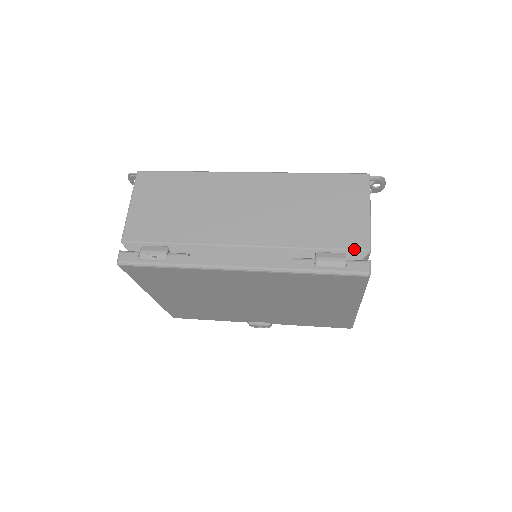
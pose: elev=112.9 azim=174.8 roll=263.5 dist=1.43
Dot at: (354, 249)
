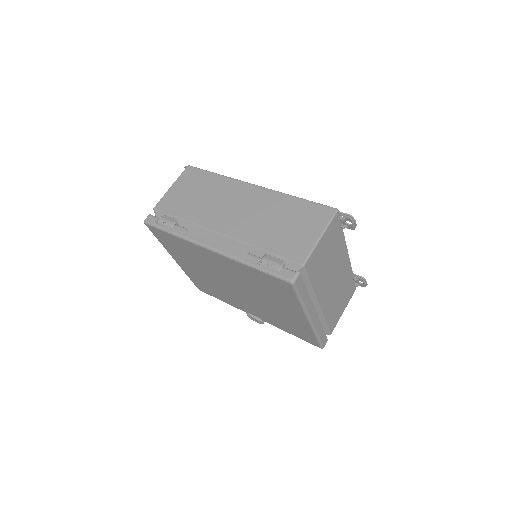
Dot at: (292, 260)
